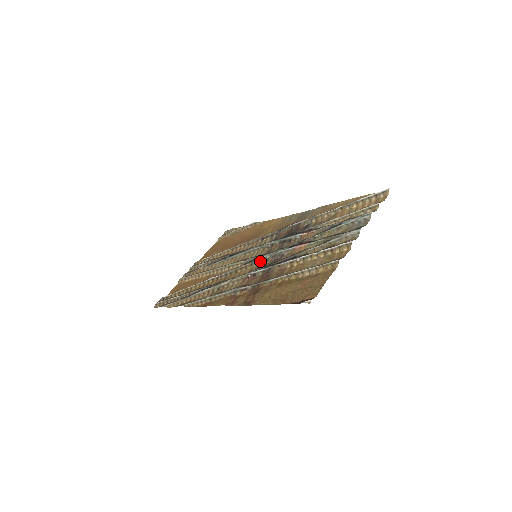
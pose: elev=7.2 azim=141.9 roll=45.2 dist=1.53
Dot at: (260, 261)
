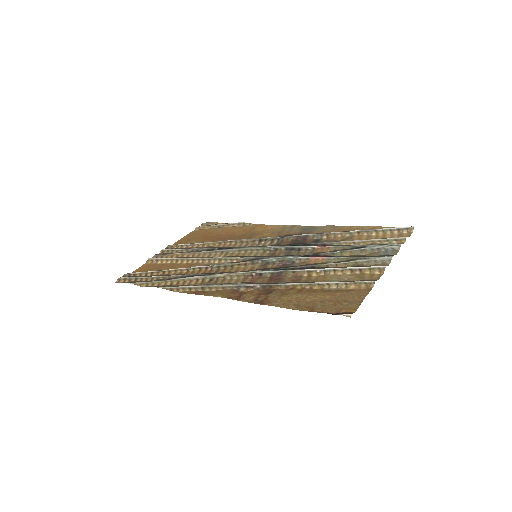
Dot at: (264, 262)
